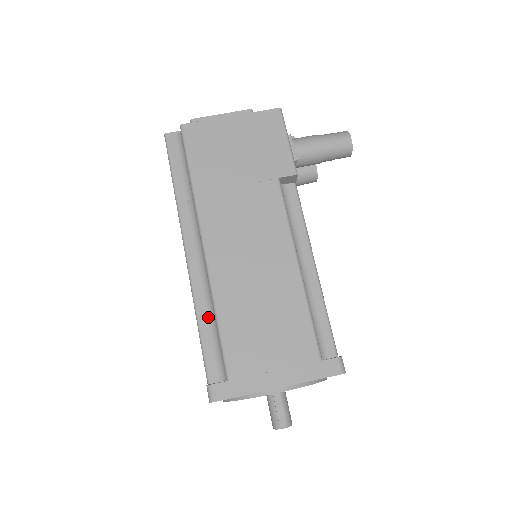
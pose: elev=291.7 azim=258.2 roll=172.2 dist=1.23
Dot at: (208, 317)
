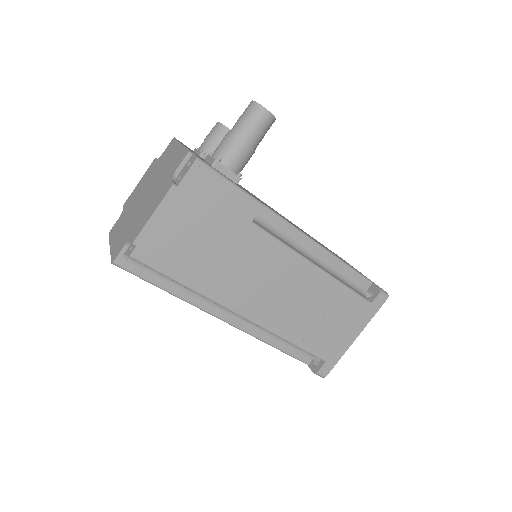
Dot at: (277, 339)
